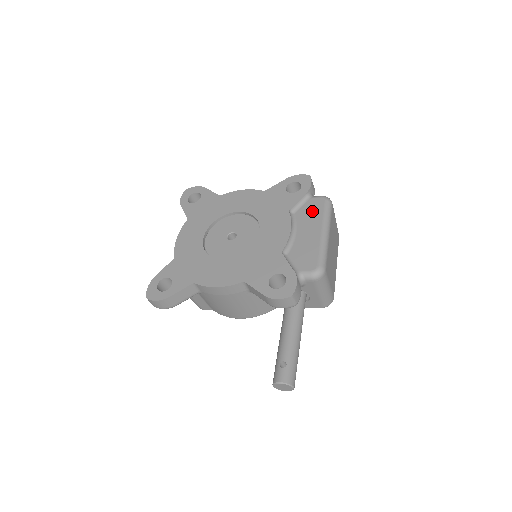
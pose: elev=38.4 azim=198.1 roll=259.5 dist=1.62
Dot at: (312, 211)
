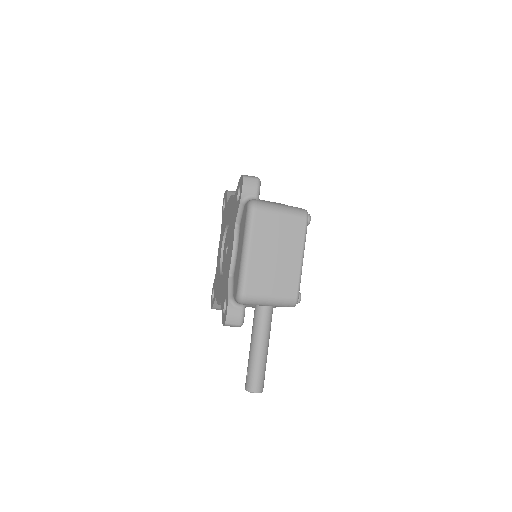
Dot at: (243, 224)
